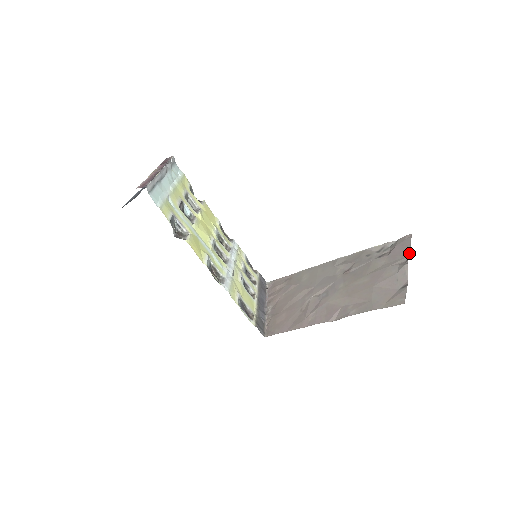
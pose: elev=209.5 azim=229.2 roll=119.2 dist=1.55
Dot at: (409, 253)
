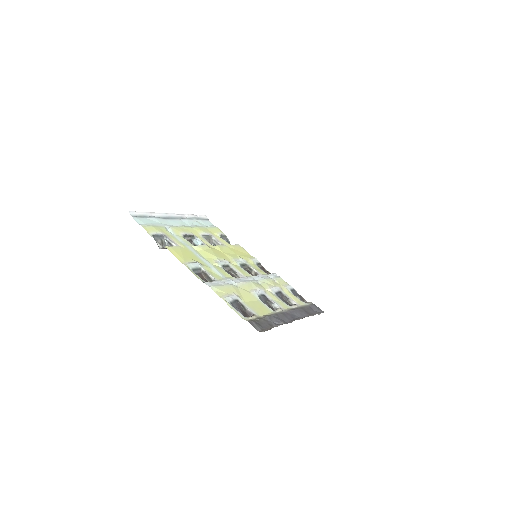
Dot at: occluded
